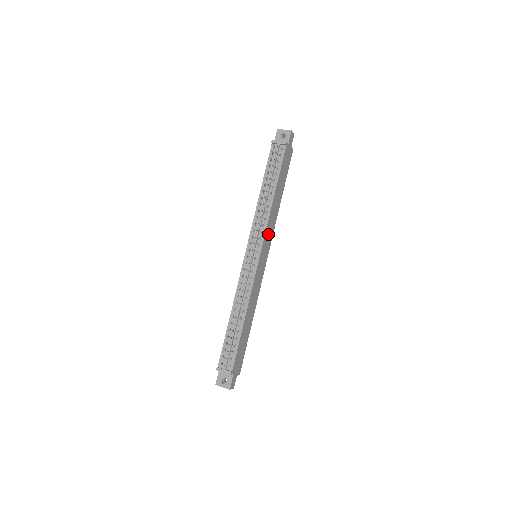
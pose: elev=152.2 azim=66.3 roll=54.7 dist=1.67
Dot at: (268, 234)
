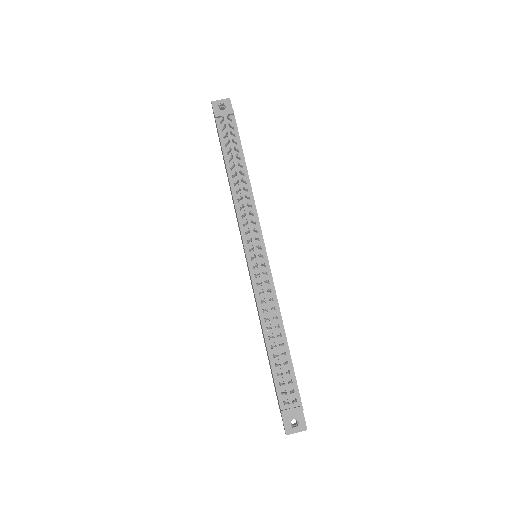
Dot at: occluded
